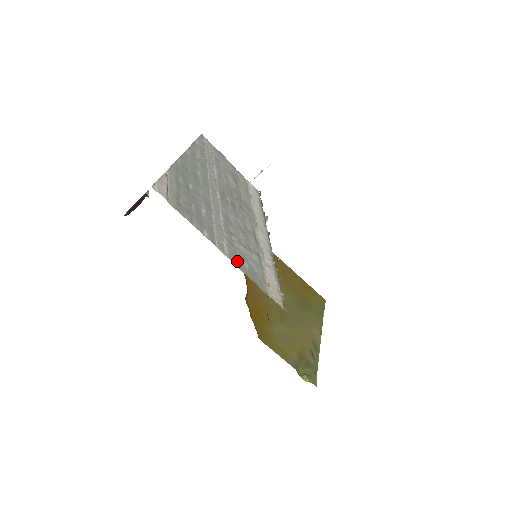
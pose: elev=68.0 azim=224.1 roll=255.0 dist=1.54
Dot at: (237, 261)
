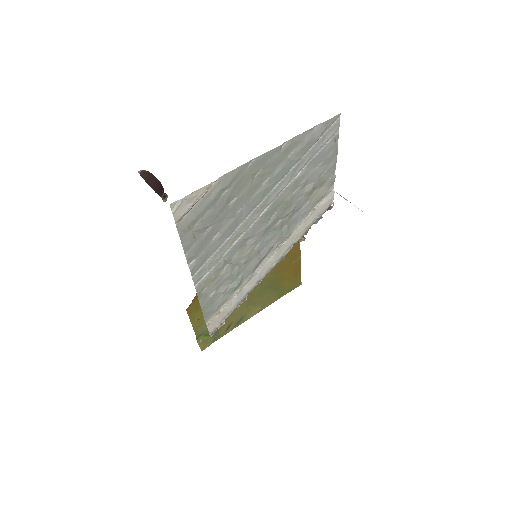
Dot at: (204, 291)
